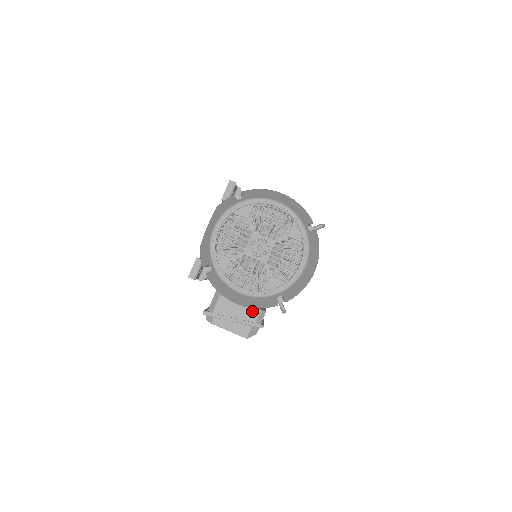
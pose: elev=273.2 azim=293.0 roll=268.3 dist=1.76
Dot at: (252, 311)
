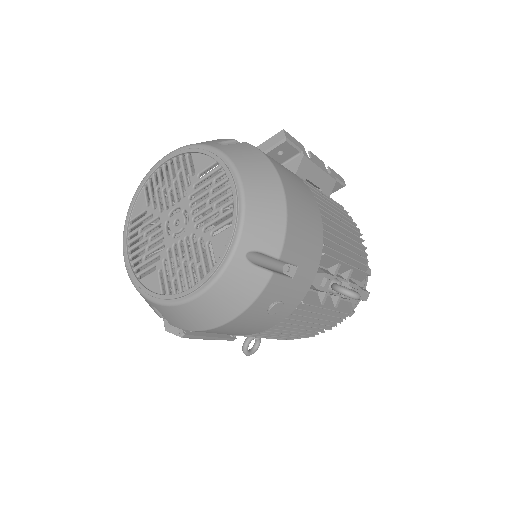
Dot at: occluded
